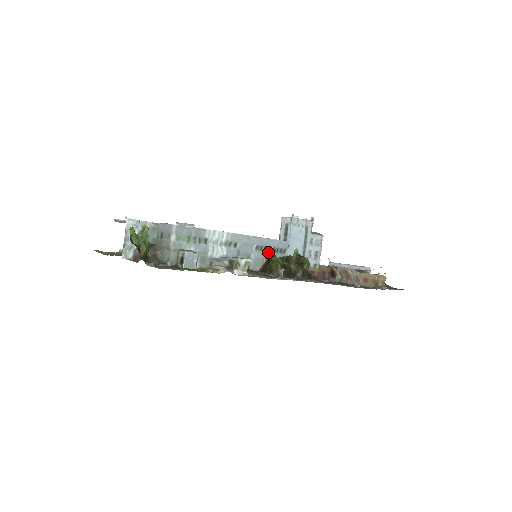
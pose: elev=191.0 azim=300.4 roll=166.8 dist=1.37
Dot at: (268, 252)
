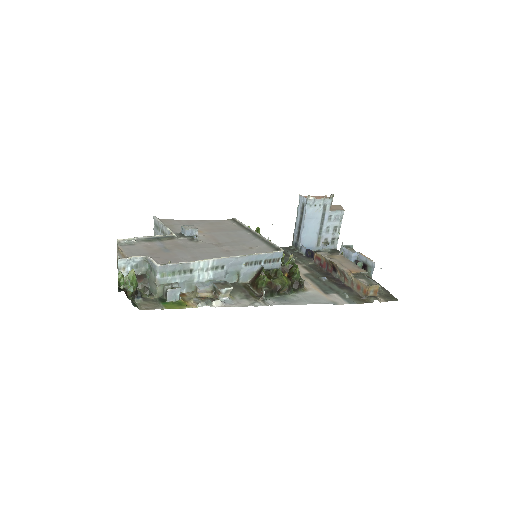
Dot at: (259, 265)
